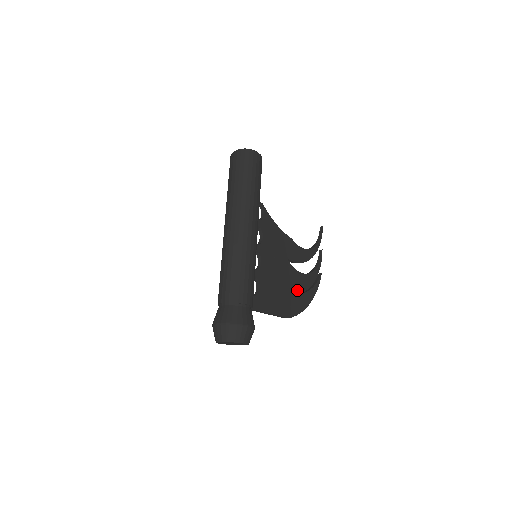
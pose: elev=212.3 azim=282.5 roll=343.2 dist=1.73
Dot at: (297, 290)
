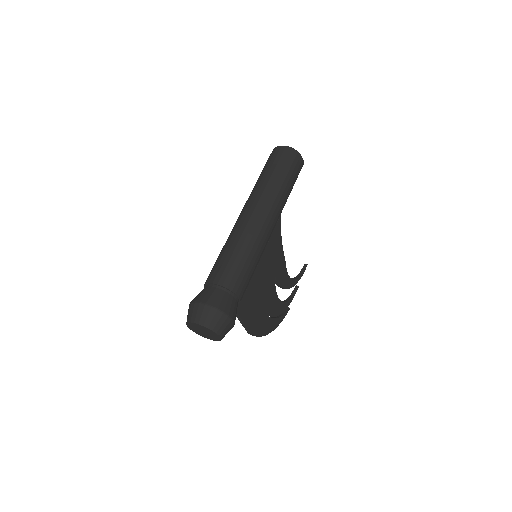
Dot at: (269, 312)
